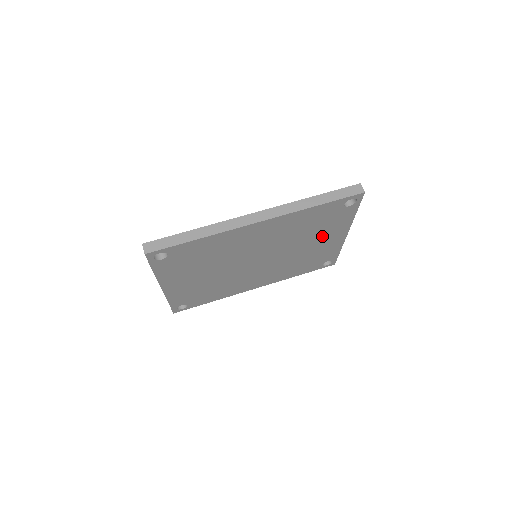
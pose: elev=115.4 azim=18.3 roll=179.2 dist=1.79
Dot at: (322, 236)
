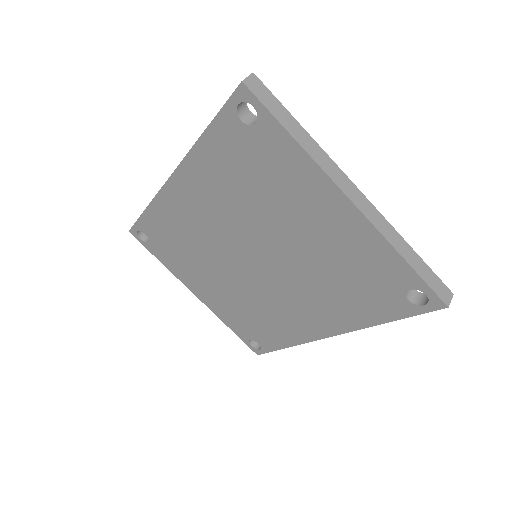
Dot at: (300, 208)
